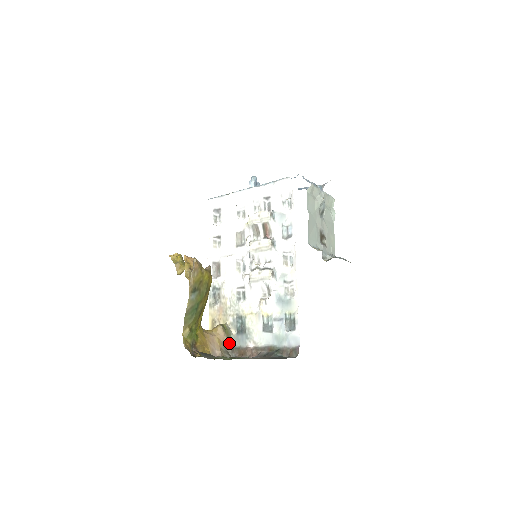
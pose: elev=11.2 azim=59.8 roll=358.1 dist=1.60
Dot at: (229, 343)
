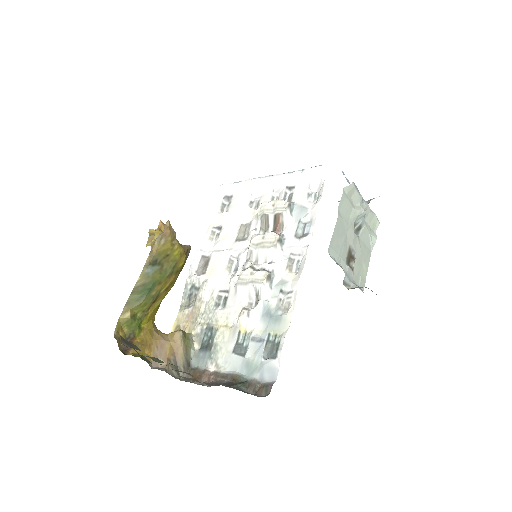
Dot at: (184, 358)
